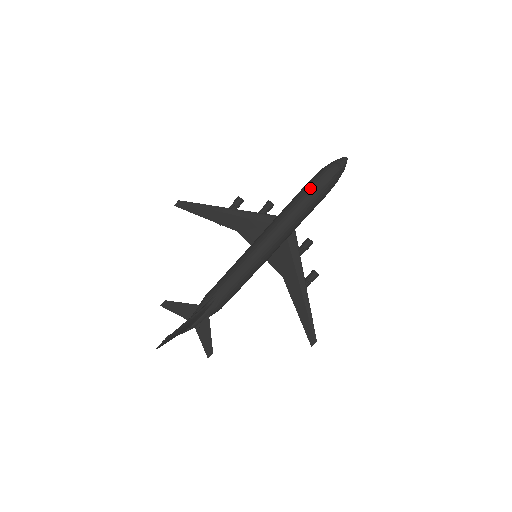
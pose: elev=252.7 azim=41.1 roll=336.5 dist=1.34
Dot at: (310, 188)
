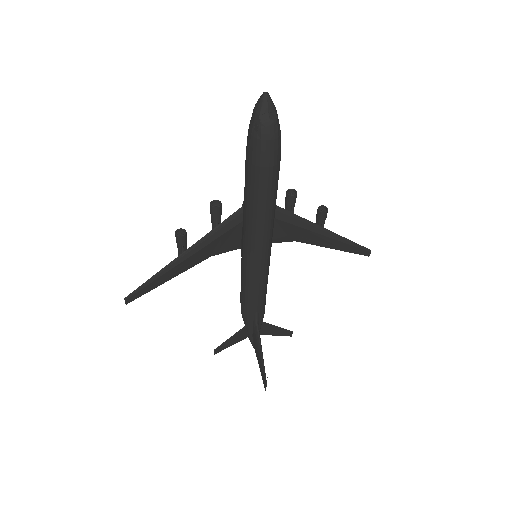
Dot at: (264, 174)
